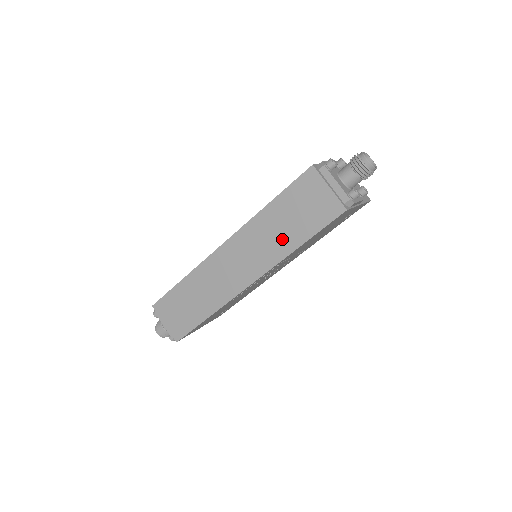
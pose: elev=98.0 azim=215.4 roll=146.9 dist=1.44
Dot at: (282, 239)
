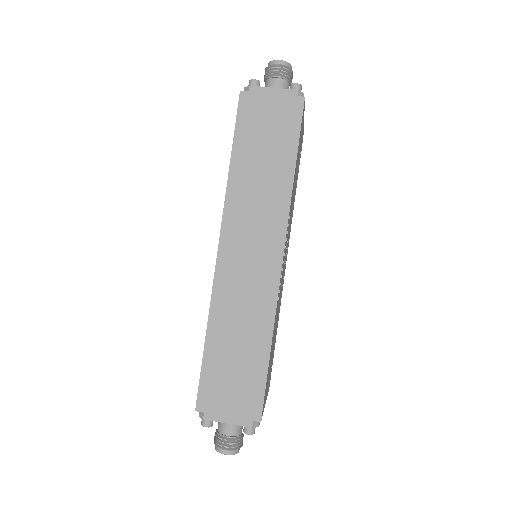
Dot at: (272, 180)
